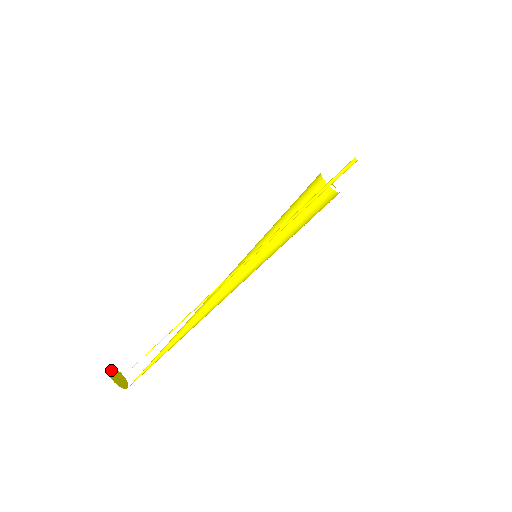
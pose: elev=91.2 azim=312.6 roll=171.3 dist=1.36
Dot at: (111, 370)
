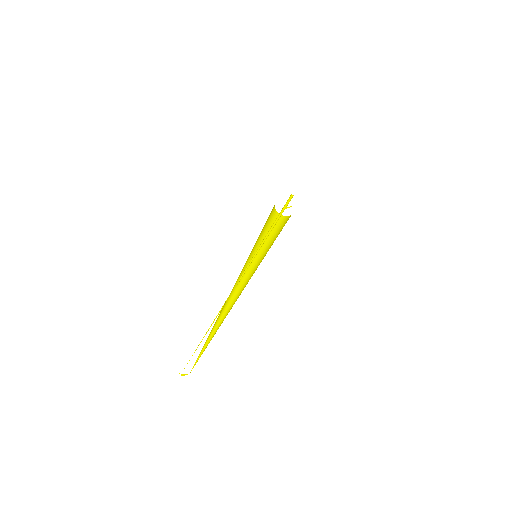
Dot at: occluded
